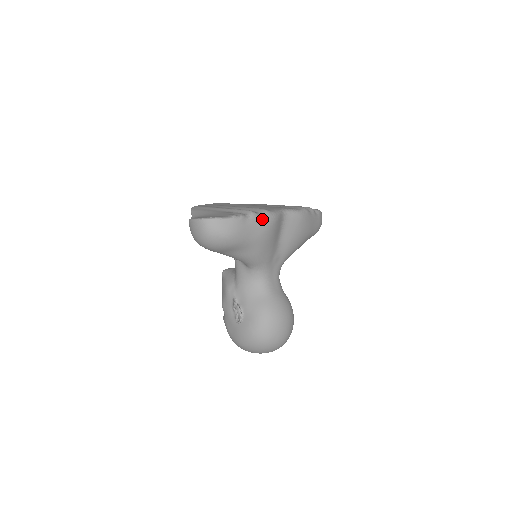
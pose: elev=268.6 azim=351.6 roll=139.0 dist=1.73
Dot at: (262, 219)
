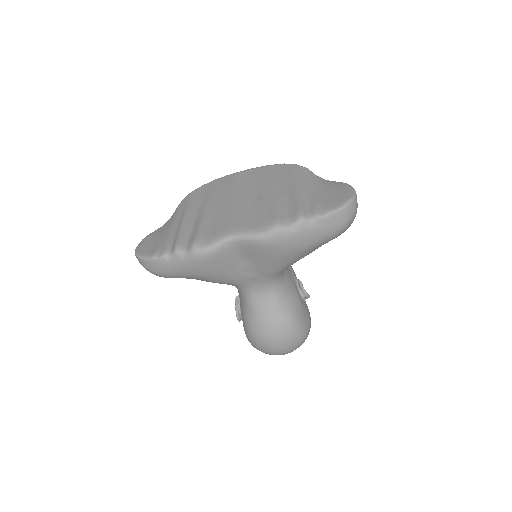
Dot at: (187, 258)
